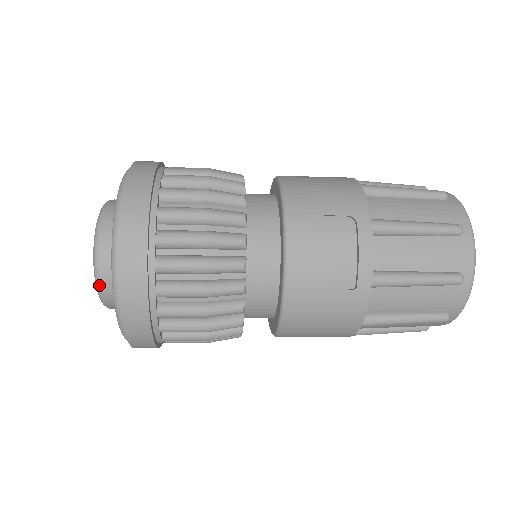
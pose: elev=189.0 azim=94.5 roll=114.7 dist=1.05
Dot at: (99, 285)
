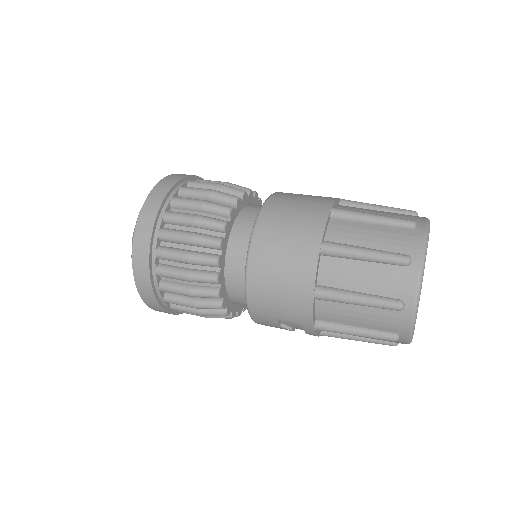
Dot at: occluded
